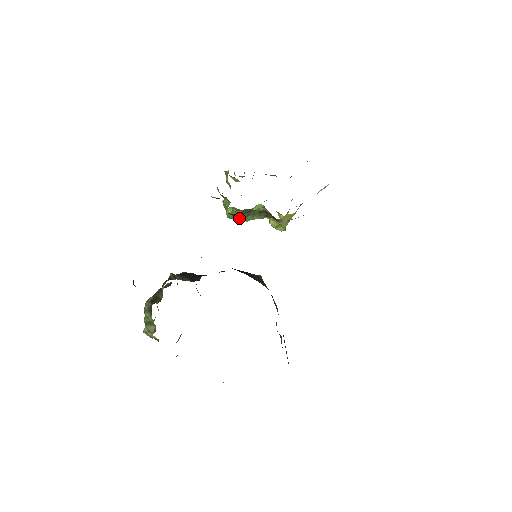
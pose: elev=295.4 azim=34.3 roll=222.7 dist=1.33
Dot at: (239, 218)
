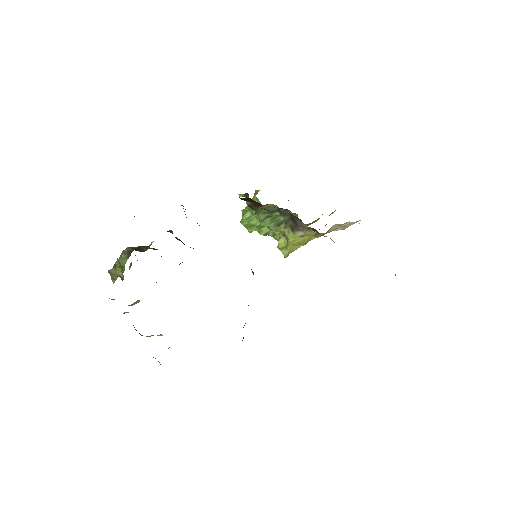
Dot at: (258, 216)
